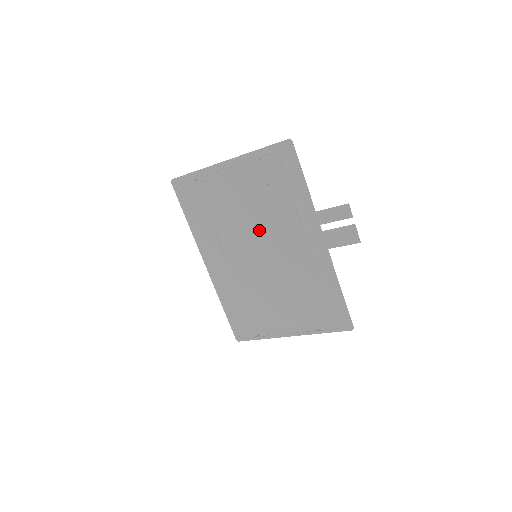
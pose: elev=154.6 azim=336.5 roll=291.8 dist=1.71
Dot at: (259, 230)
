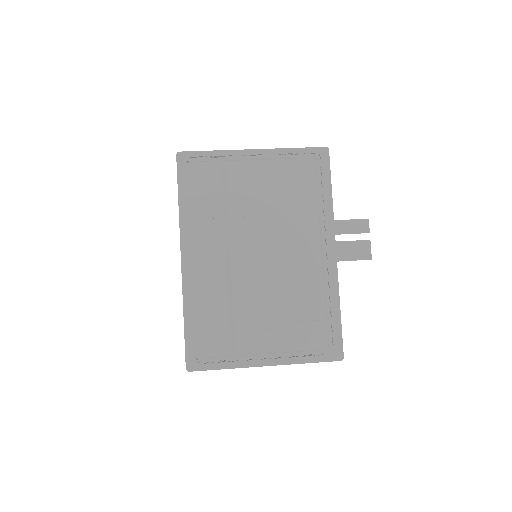
Dot at: (272, 226)
